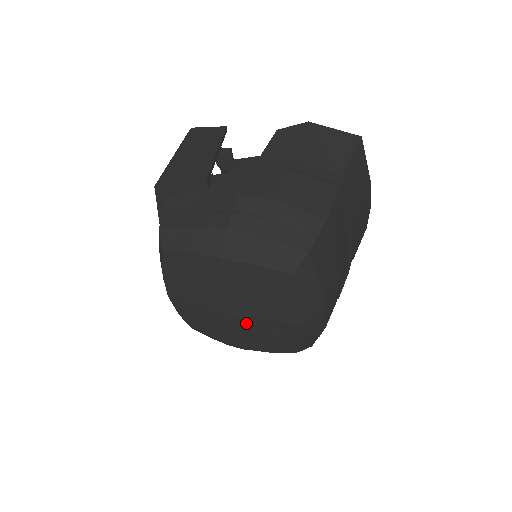
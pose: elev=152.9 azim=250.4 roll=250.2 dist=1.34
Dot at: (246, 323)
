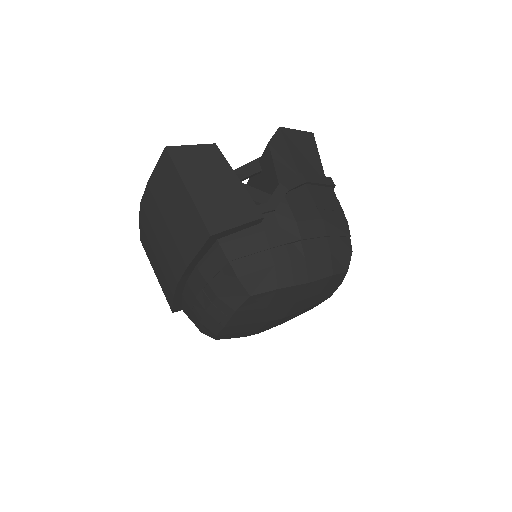
Dot at: (290, 316)
